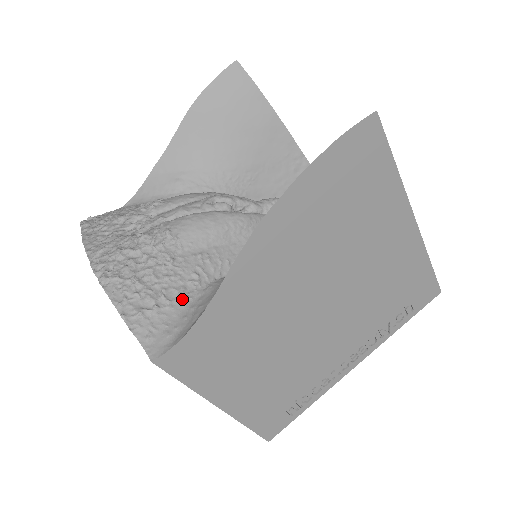
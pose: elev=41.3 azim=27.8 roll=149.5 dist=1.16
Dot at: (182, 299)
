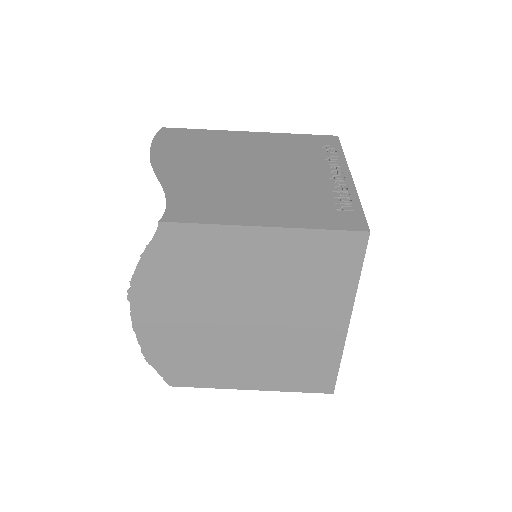
Dot at: occluded
